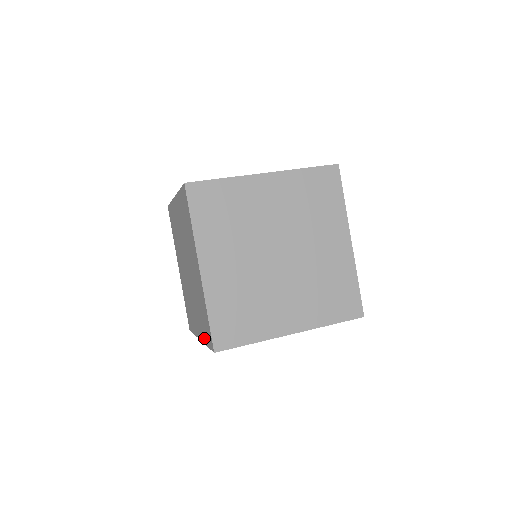
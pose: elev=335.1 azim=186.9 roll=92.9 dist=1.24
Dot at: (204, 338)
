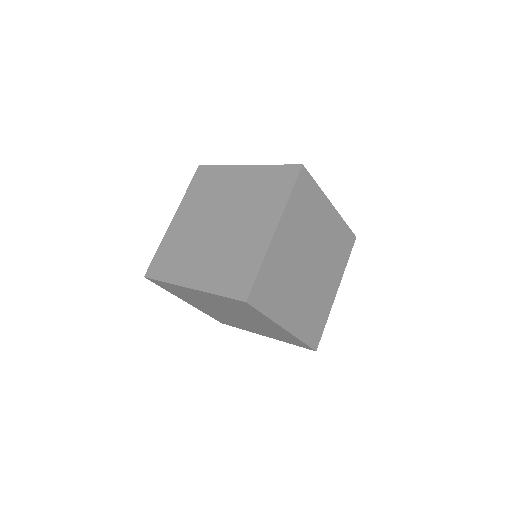
Dot at: (284, 341)
